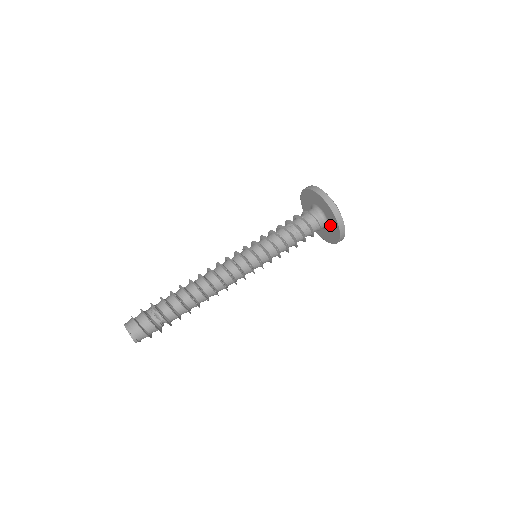
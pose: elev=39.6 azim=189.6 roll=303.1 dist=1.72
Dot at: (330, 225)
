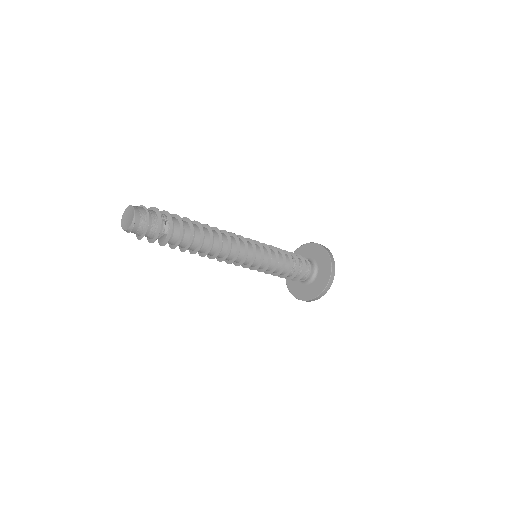
Dot at: (314, 283)
